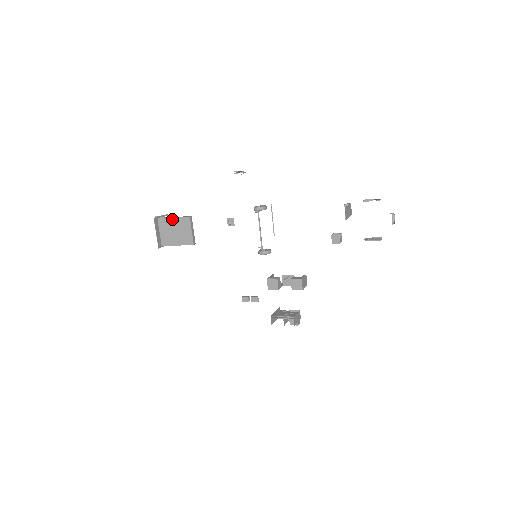
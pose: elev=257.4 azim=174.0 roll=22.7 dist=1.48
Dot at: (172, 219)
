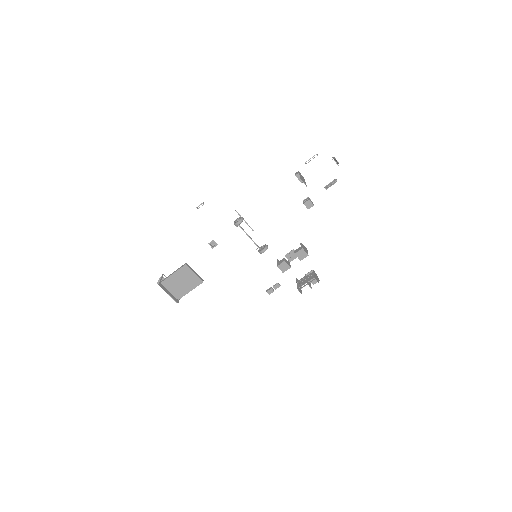
Dot at: (173, 275)
